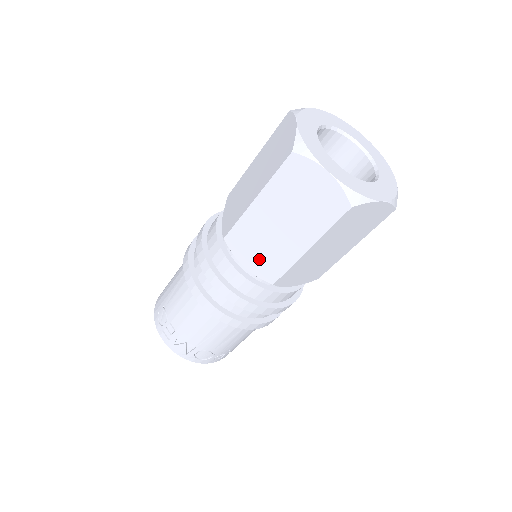
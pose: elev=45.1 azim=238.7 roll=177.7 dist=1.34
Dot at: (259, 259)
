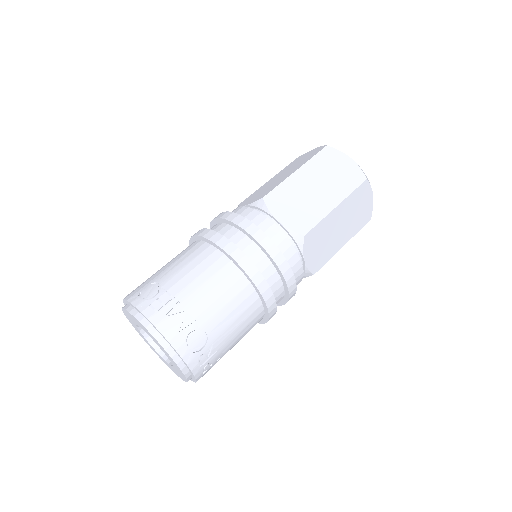
Dot at: (294, 214)
